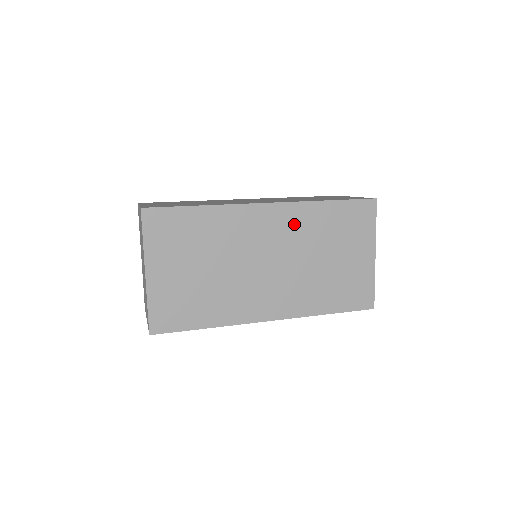
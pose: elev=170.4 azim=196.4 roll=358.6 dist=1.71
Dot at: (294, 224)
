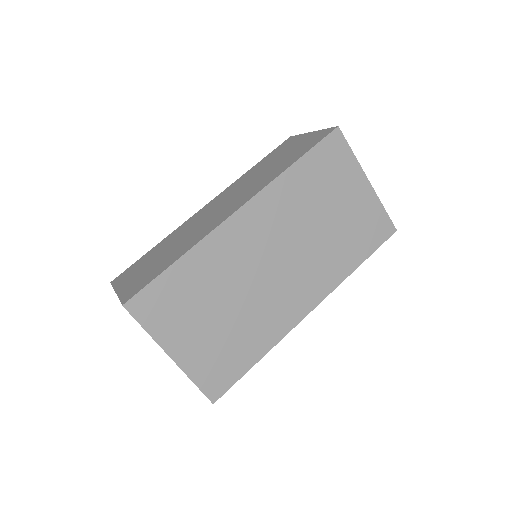
Dot at: (276, 210)
